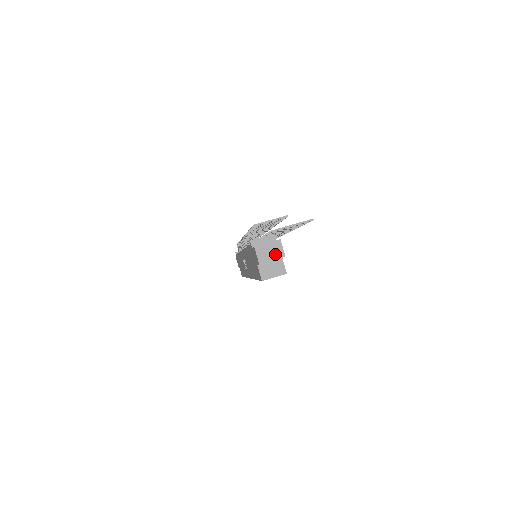
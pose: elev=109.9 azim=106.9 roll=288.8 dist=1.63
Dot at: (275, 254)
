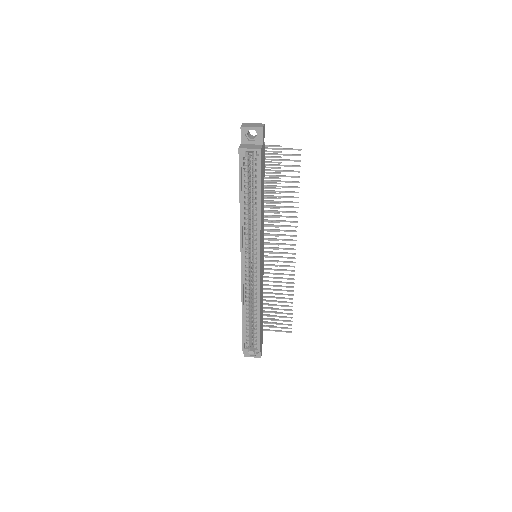
Dot at: (256, 126)
